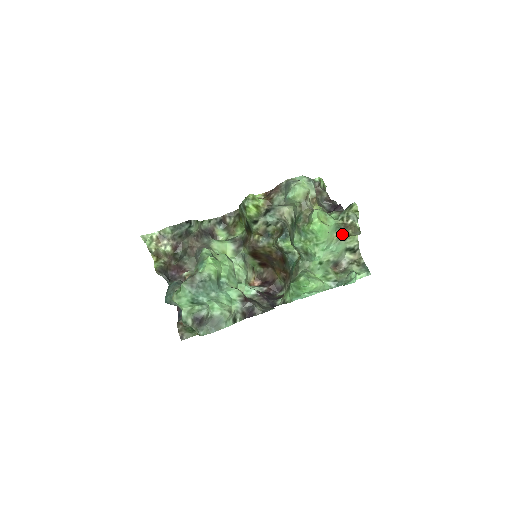
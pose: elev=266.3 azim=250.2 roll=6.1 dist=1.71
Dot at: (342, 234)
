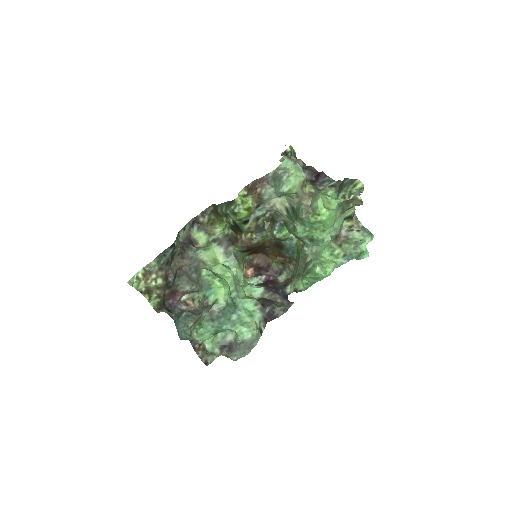
Dot at: (343, 210)
